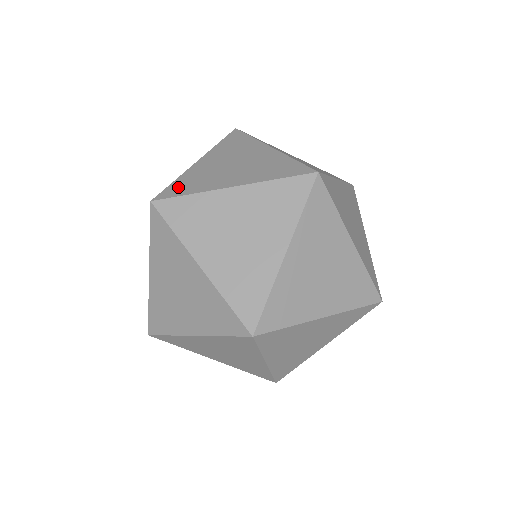
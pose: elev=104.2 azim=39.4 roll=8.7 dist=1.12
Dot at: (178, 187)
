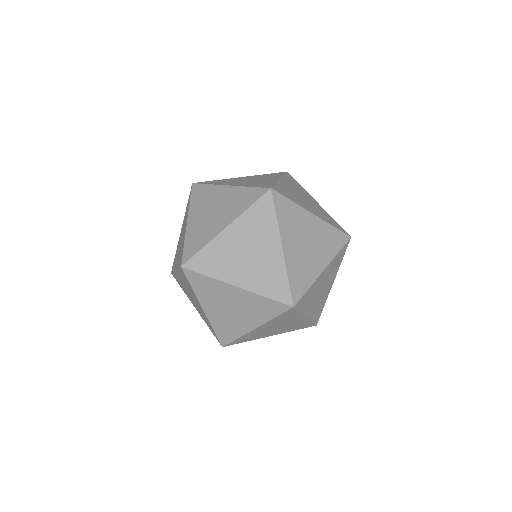
Dot at: (191, 247)
